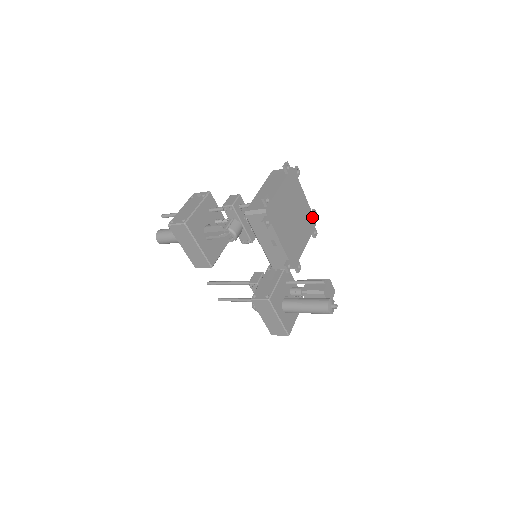
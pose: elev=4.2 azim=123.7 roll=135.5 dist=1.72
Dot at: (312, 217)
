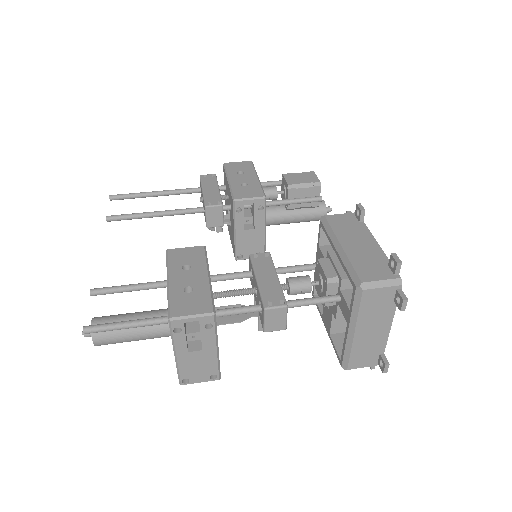
Dot at: occluded
